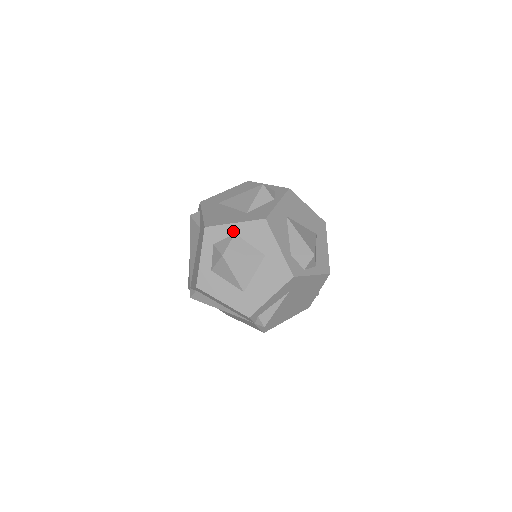
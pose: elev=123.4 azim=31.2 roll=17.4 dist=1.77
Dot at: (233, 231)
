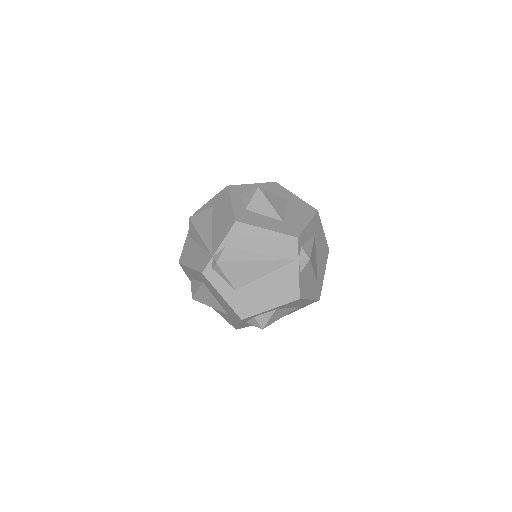
Dot at: (253, 188)
